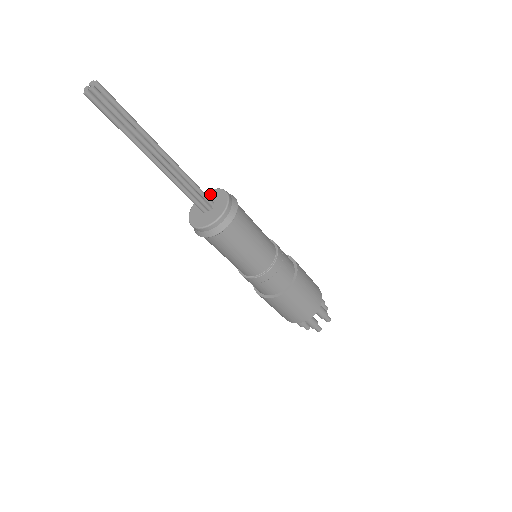
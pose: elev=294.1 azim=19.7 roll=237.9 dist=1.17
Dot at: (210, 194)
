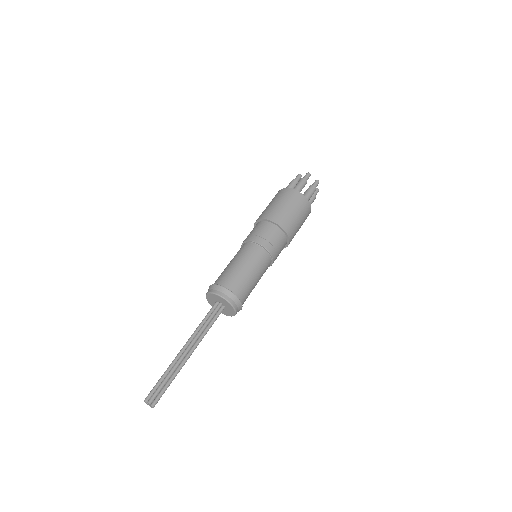
Dot at: (211, 297)
